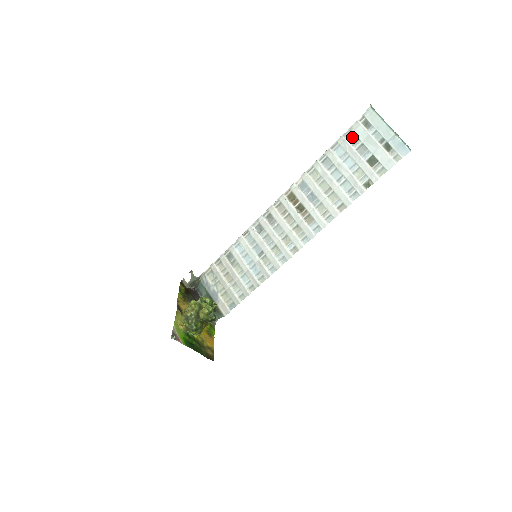
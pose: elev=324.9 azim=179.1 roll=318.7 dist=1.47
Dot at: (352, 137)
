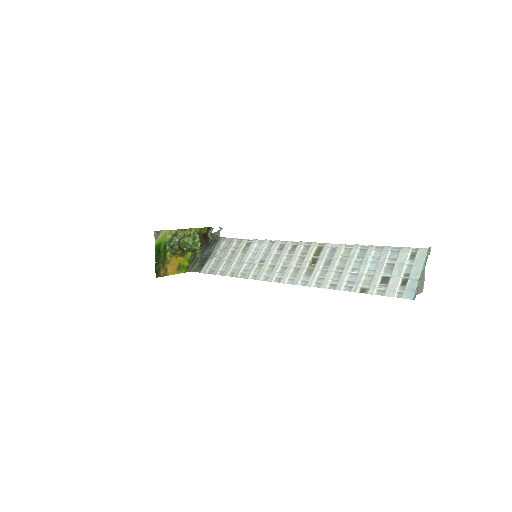
Dot at: (395, 254)
